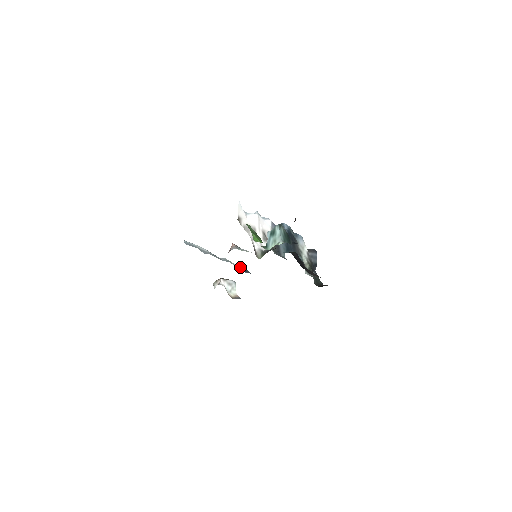
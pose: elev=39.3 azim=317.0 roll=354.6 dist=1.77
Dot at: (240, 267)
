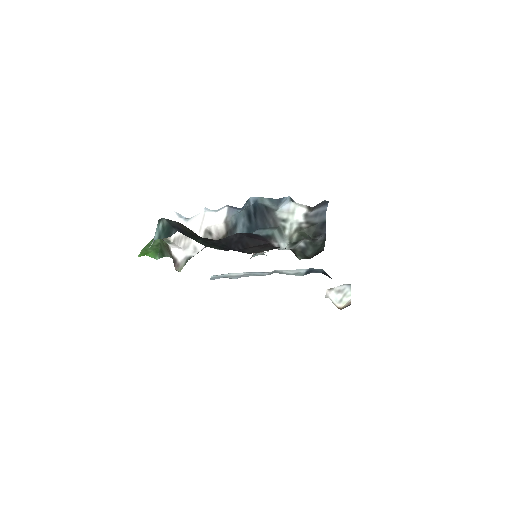
Dot at: (301, 270)
